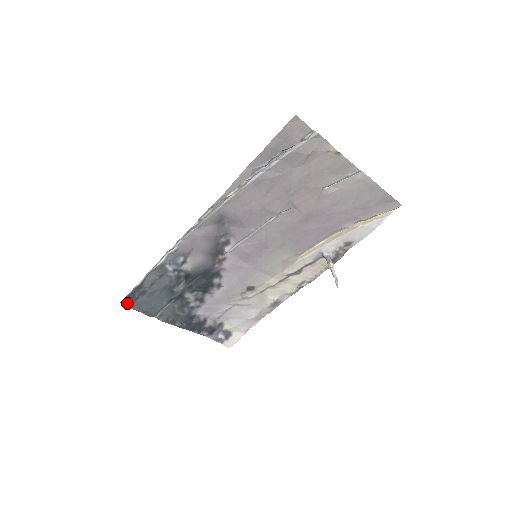
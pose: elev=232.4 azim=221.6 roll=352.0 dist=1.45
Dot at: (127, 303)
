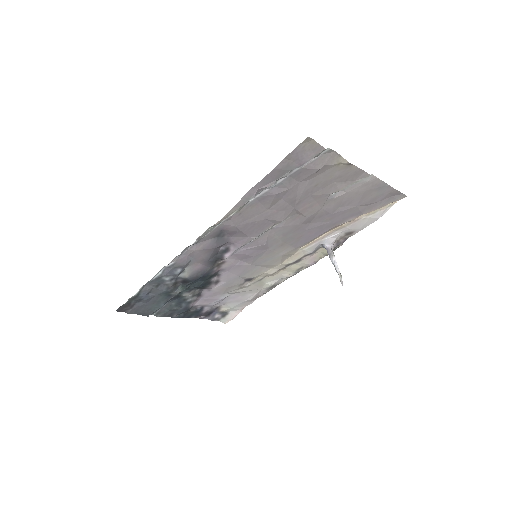
Dot at: (122, 310)
